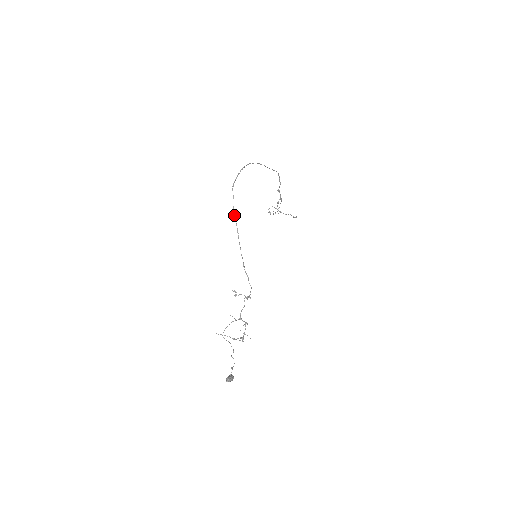
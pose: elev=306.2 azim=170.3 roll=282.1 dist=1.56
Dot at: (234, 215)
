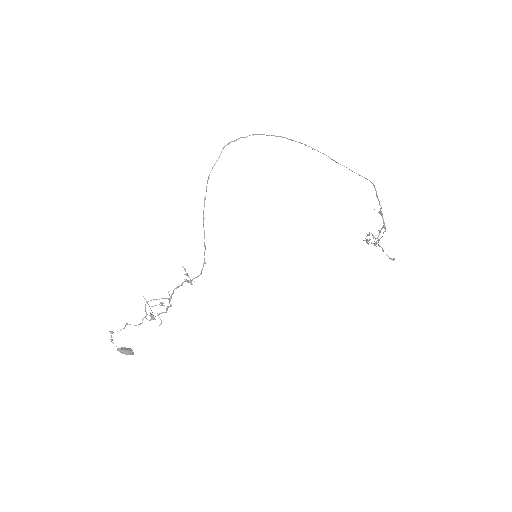
Dot at: (208, 179)
